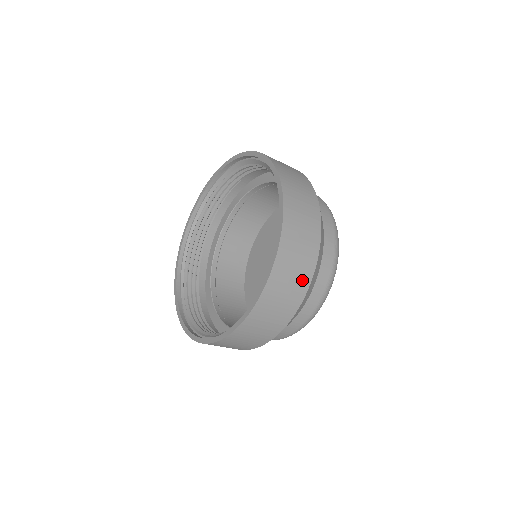
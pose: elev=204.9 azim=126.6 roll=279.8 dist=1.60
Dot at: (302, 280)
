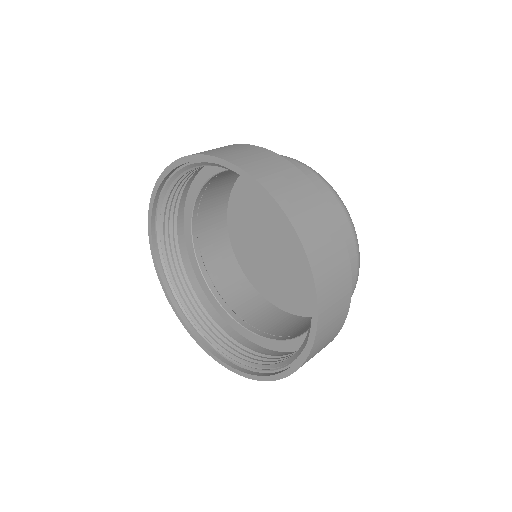
Dot at: occluded
